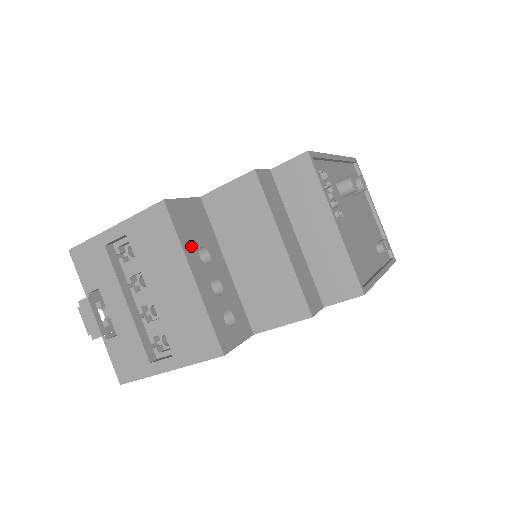
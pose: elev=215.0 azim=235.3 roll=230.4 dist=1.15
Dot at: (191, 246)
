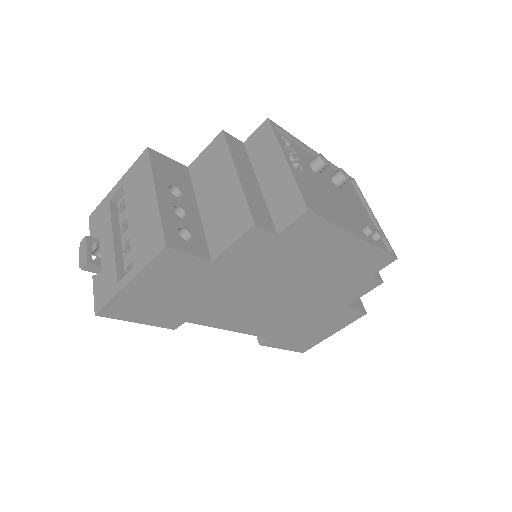
Dot at: (163, 179)
